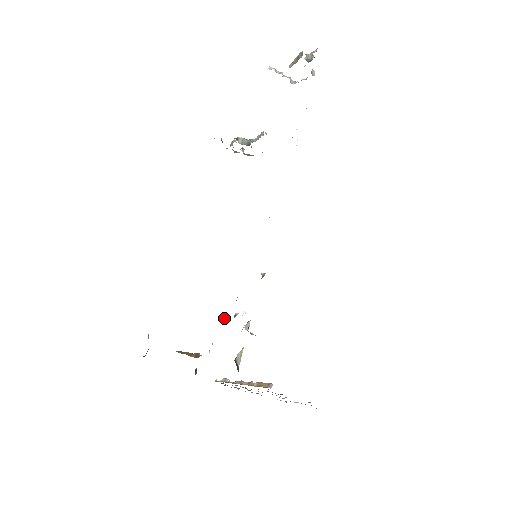
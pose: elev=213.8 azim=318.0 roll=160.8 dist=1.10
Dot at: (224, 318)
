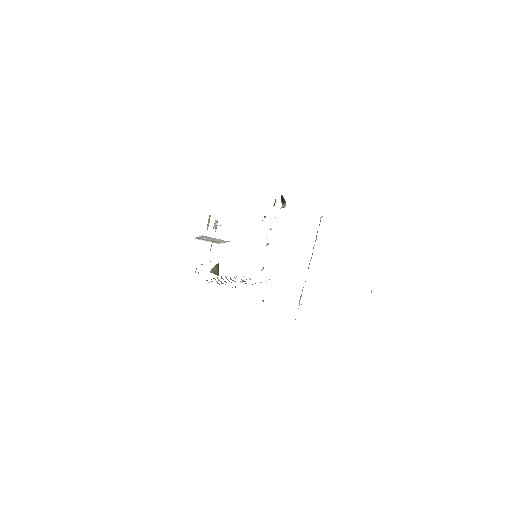
Dot at: (263, 267)
